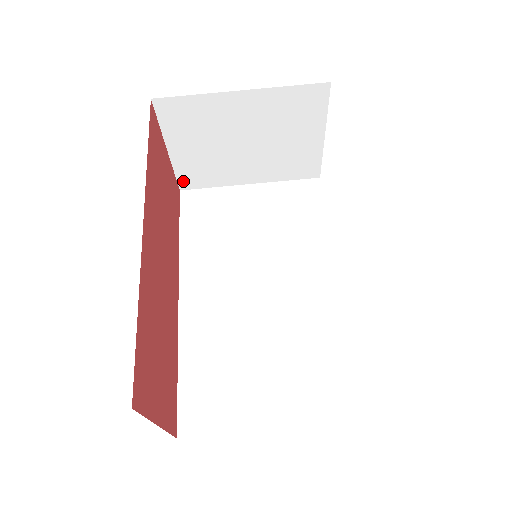
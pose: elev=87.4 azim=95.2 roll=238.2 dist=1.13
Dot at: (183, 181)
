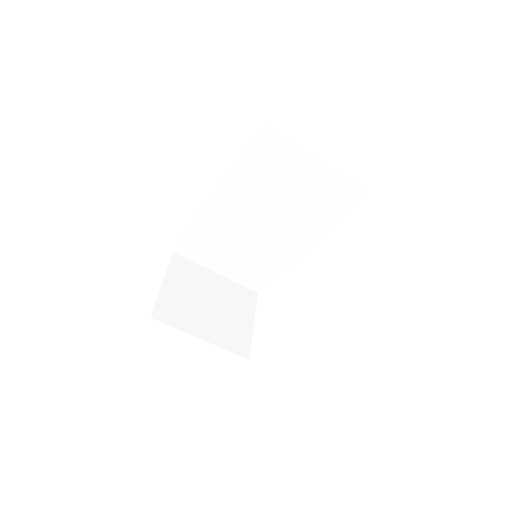
Dot at: occluded
